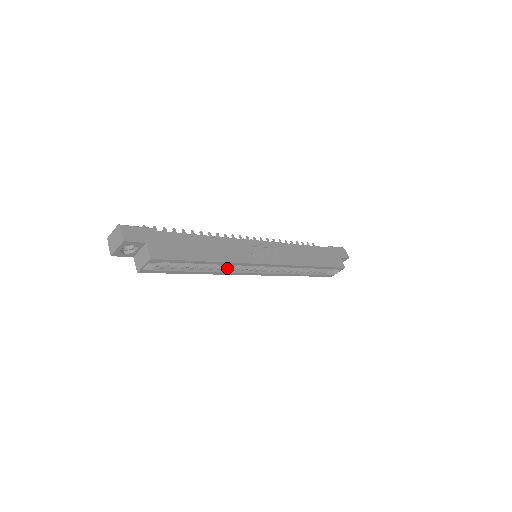
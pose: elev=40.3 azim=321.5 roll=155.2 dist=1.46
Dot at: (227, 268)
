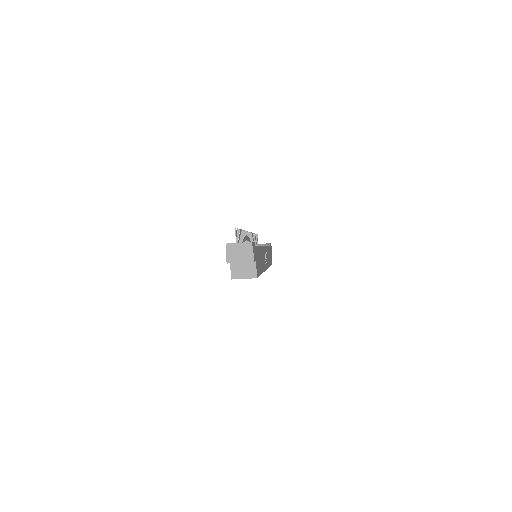
Dot at: occluded
